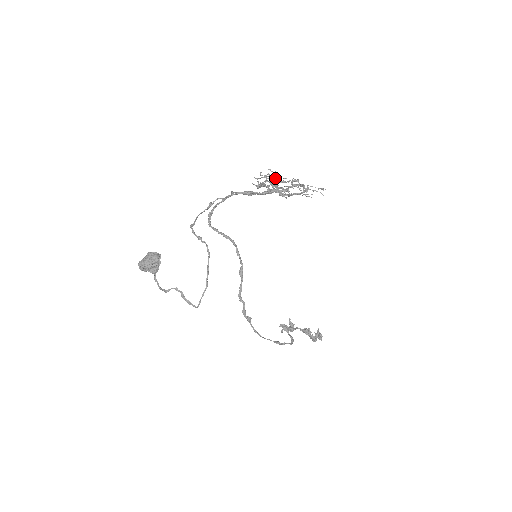
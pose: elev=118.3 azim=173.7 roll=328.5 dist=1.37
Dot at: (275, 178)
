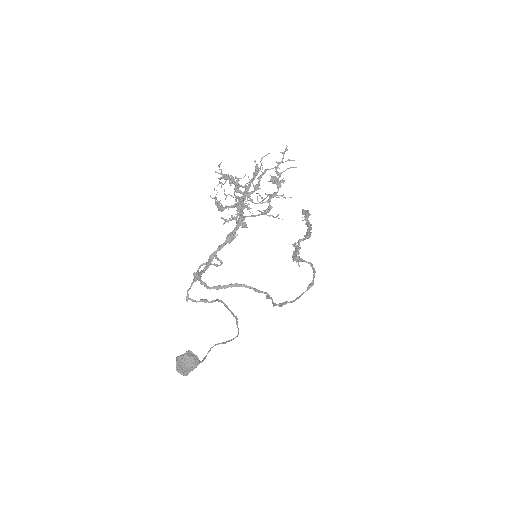
Dot at: occluded
